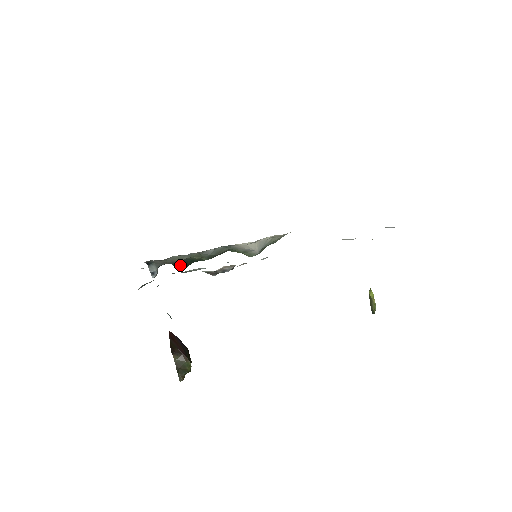
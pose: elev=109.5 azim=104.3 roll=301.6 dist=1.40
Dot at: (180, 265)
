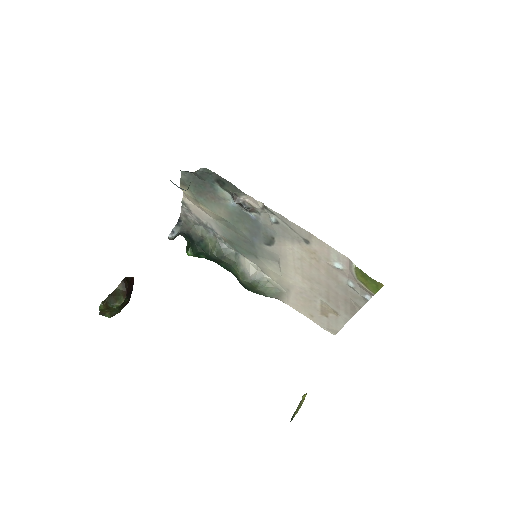
Dot at: (193, 246)
